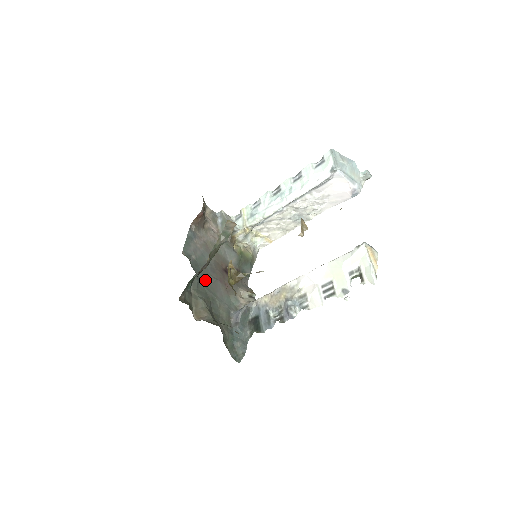
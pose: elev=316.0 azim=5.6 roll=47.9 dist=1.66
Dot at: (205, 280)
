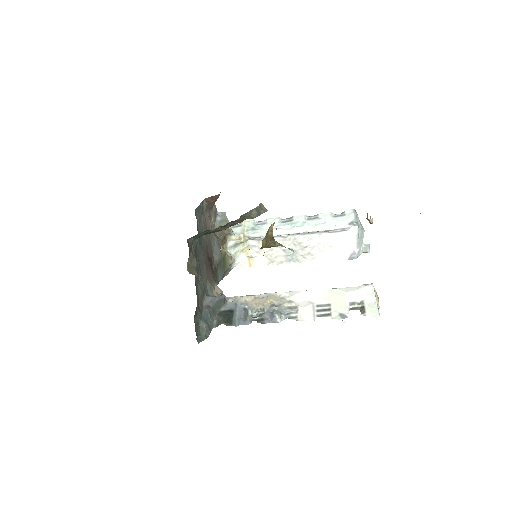
Dot at: (199, 250)
